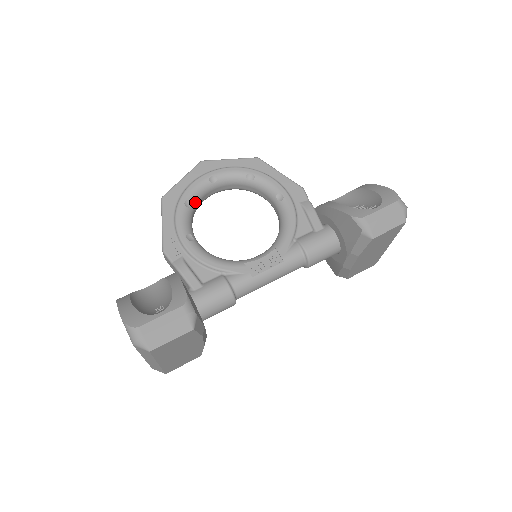
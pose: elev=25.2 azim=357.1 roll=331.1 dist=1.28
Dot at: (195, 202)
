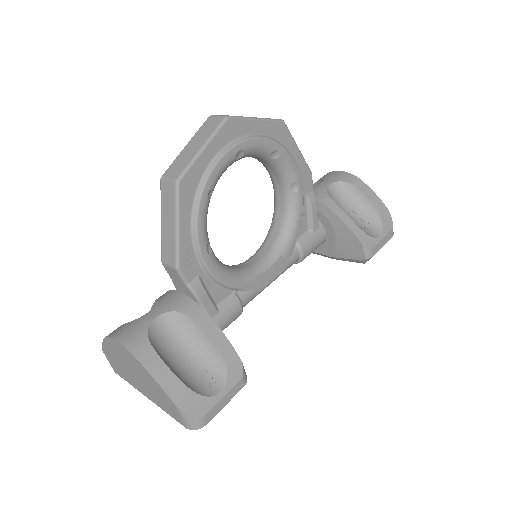
Dot at: (213, 188)
